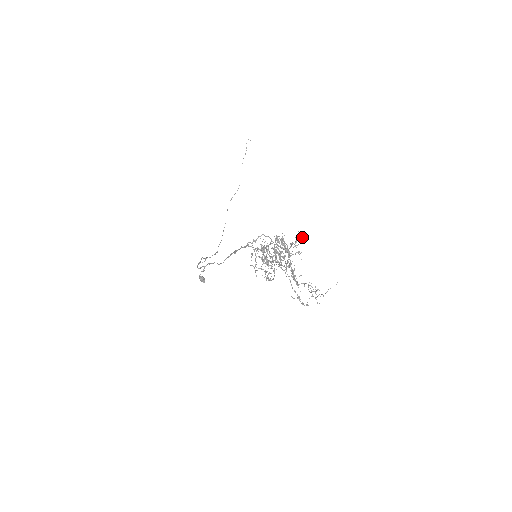
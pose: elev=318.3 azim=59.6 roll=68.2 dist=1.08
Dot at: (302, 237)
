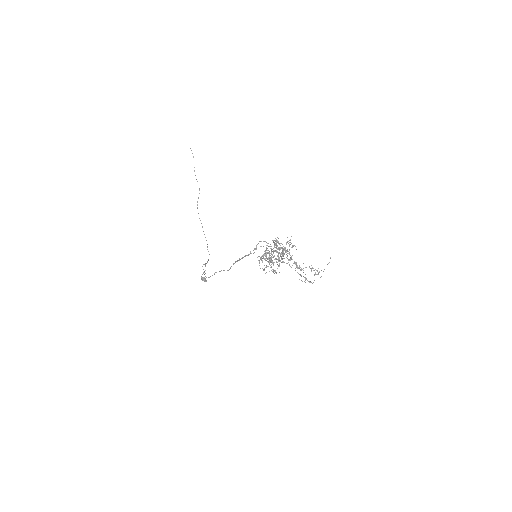
Dot at: occluded
